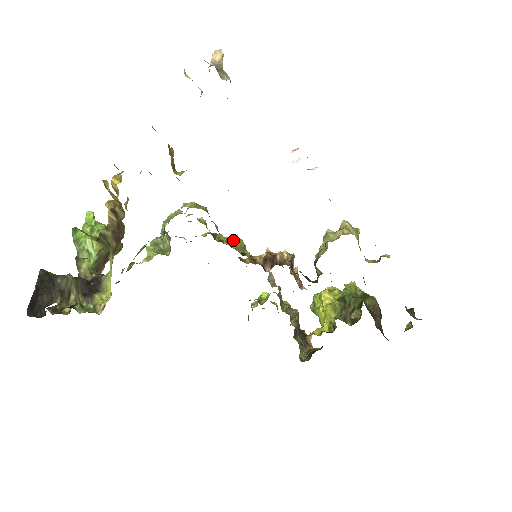
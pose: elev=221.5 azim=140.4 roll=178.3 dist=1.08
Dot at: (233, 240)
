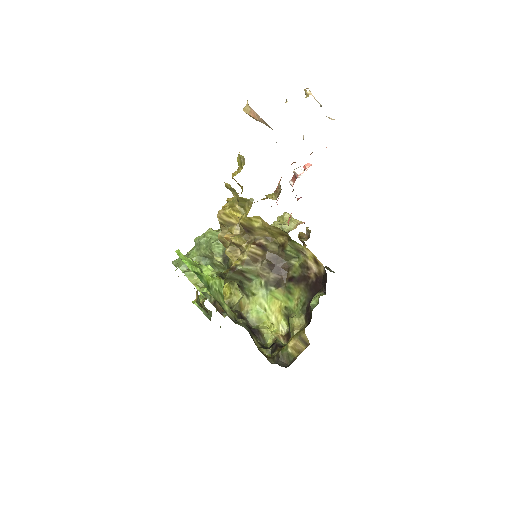
Dot at: occluded
